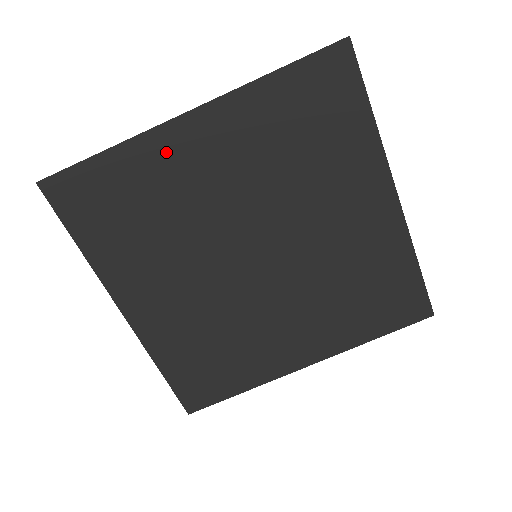
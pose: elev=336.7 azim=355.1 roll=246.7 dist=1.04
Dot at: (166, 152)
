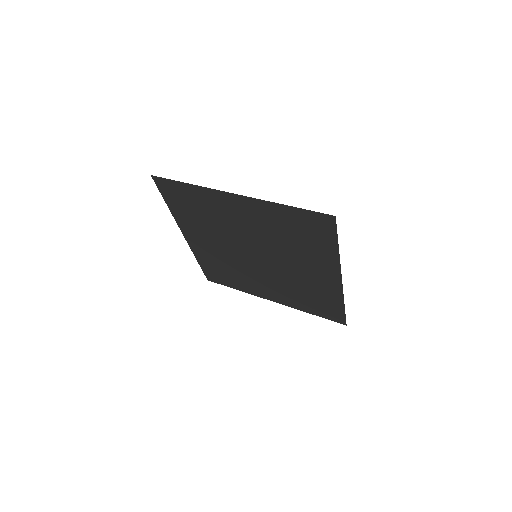
Dot at: (219, 200)
